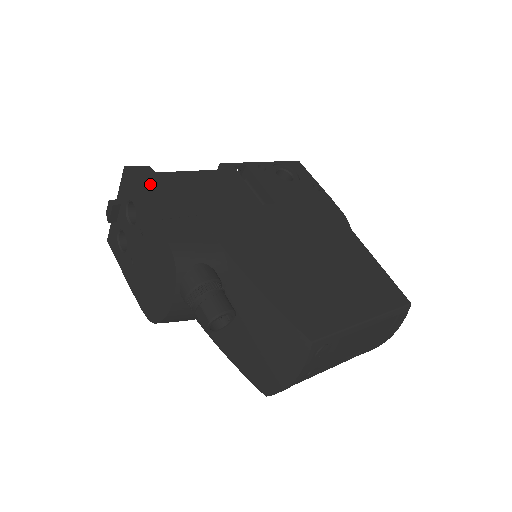
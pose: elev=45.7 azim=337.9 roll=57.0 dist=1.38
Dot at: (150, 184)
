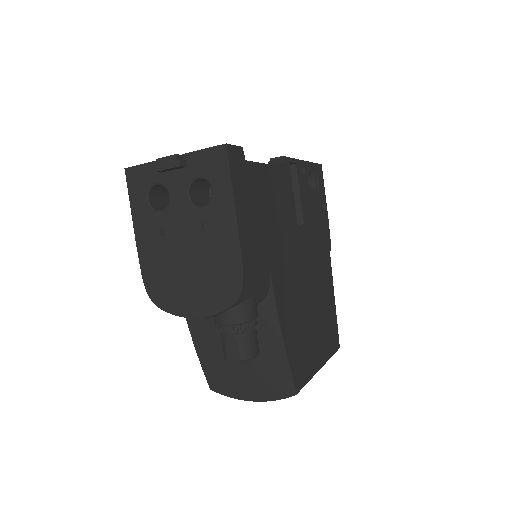
Dot at: (241, 179)
